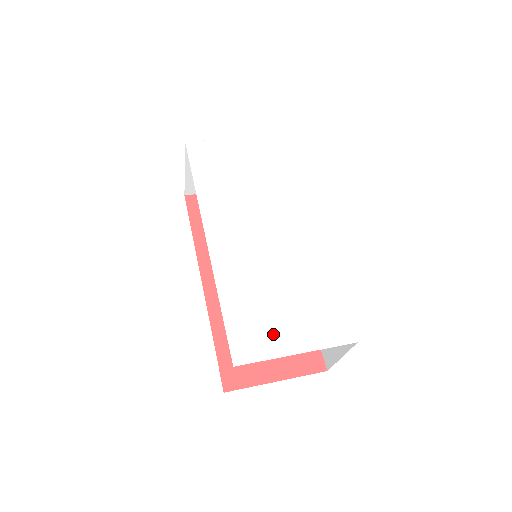
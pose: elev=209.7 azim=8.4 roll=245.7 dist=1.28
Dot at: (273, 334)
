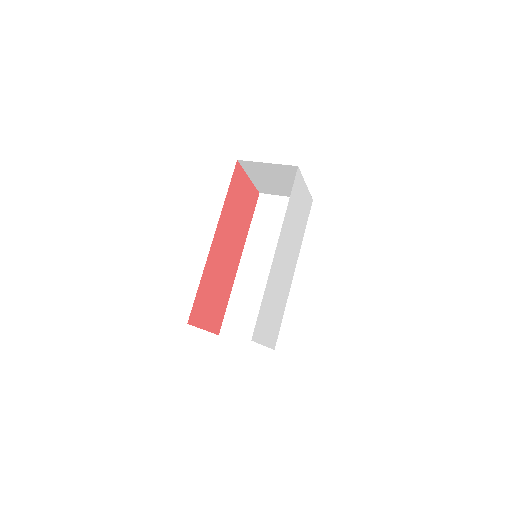
Dot at: (264, 329)
